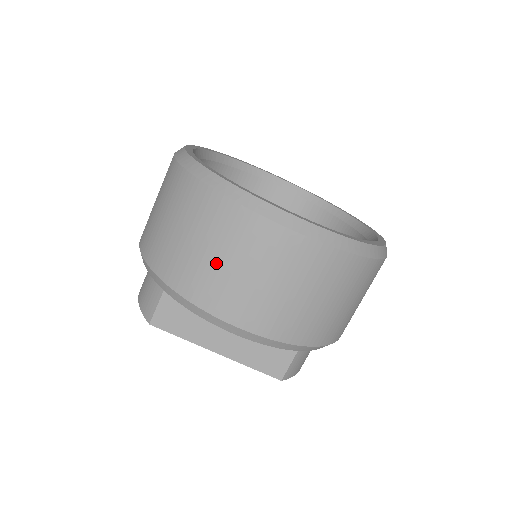
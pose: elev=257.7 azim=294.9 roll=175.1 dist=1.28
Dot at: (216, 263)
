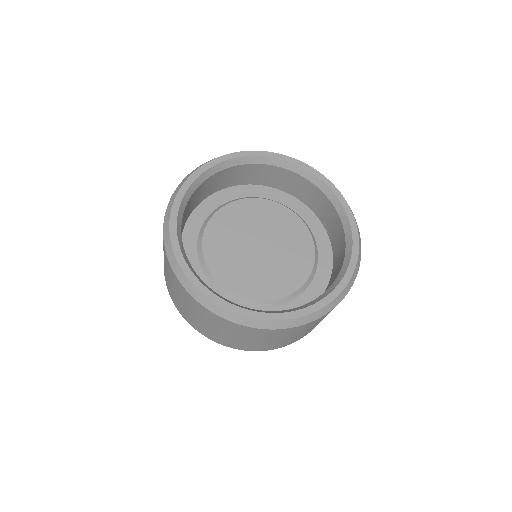
Dot at: (216, 331)
